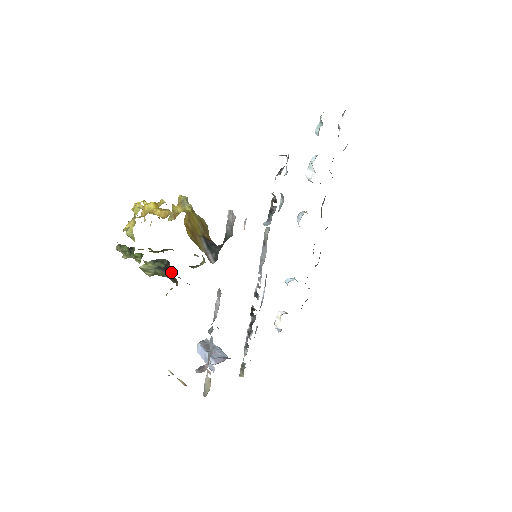
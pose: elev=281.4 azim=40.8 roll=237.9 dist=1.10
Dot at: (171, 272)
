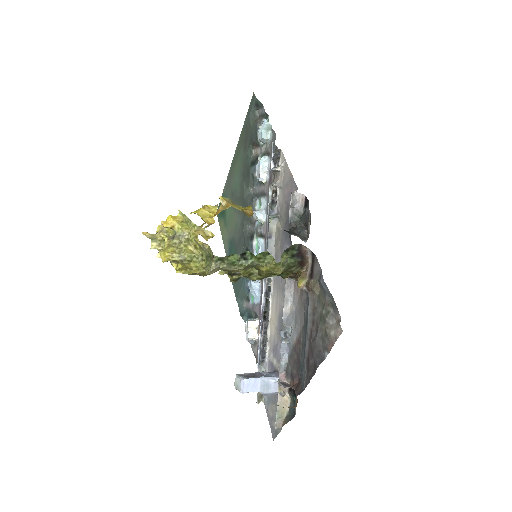
Dot at: (305, 255)
